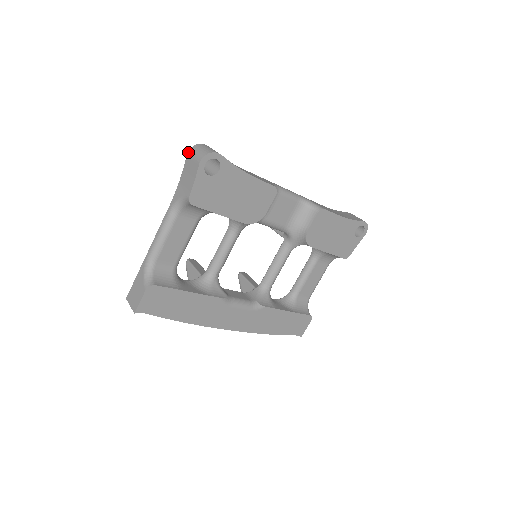
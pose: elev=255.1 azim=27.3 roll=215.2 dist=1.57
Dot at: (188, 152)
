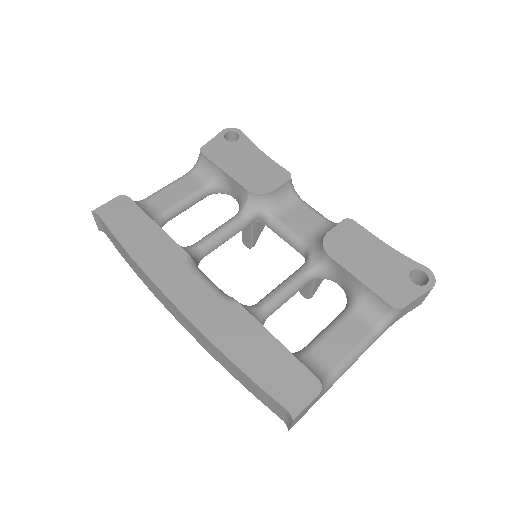
Dot at: occluded
